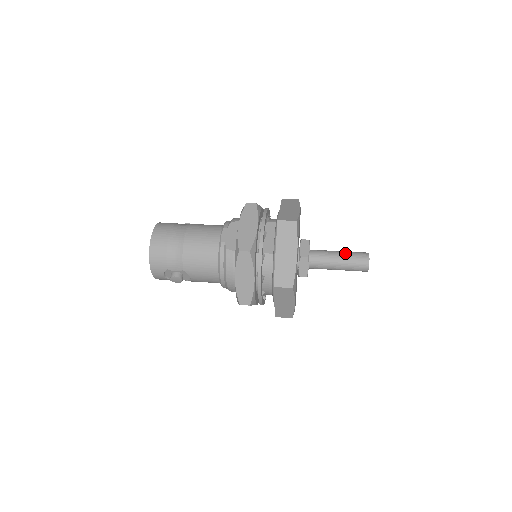
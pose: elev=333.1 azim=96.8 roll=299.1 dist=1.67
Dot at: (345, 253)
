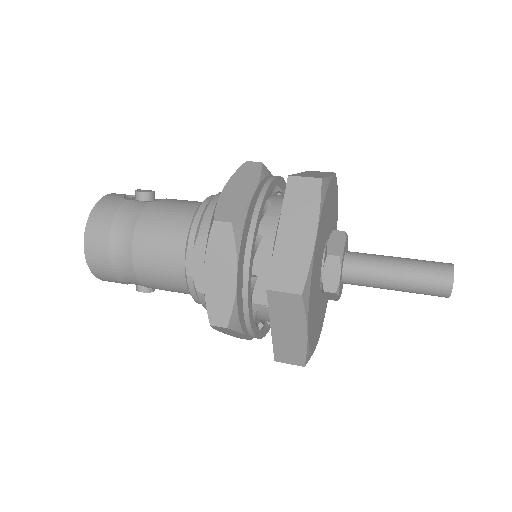
Dot at: (408, 274)
